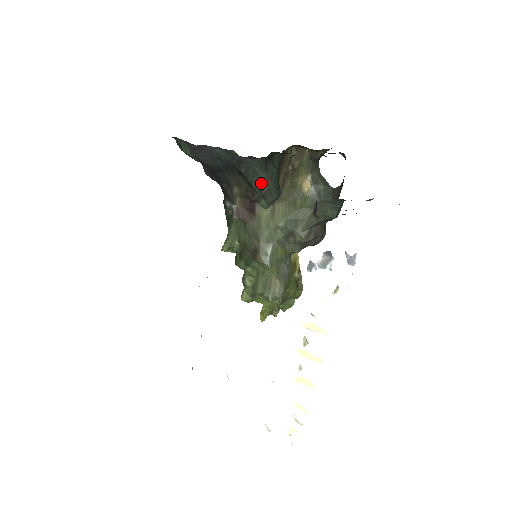
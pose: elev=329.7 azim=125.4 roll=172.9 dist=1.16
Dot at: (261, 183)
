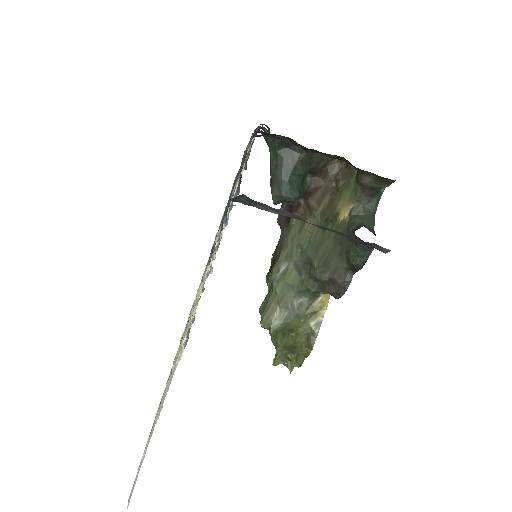
Dot at: (272, 170)
